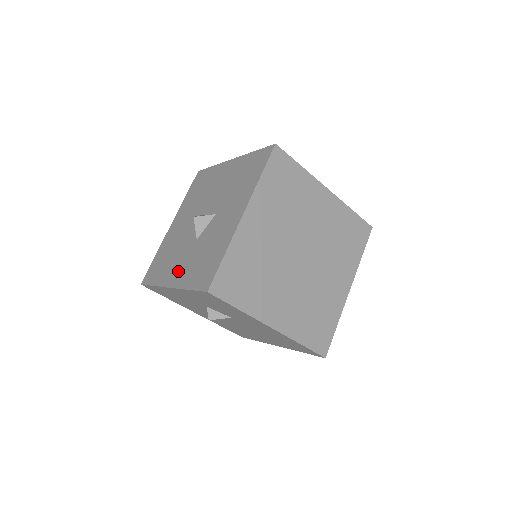
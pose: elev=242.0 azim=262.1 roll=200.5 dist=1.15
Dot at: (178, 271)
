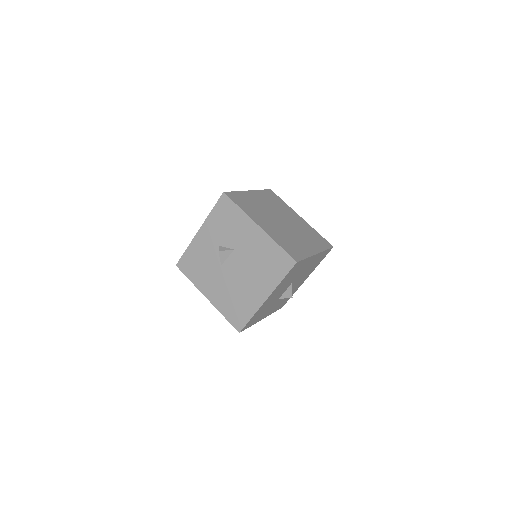
Dot at: occluded
